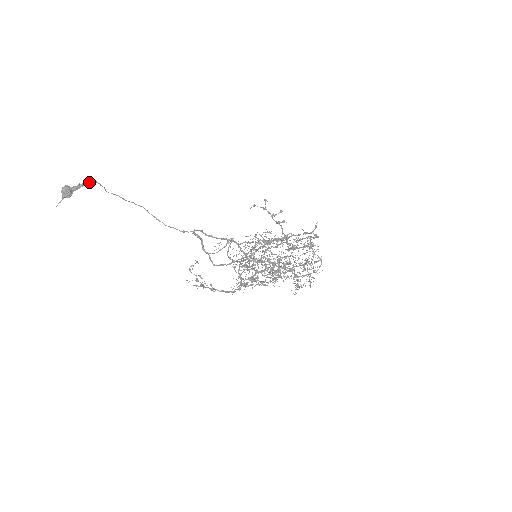
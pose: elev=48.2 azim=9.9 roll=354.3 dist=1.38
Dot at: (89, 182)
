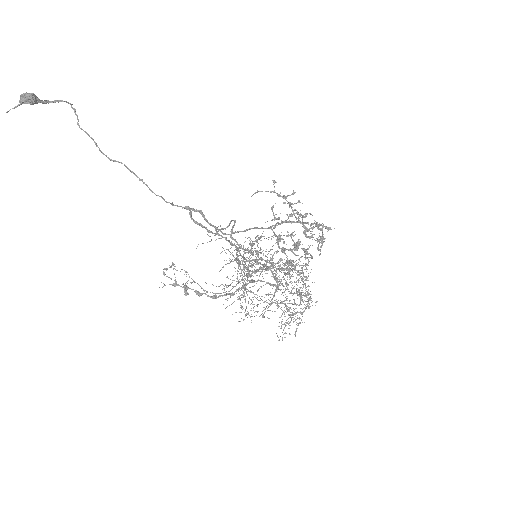
Dot at: (62, 100)
